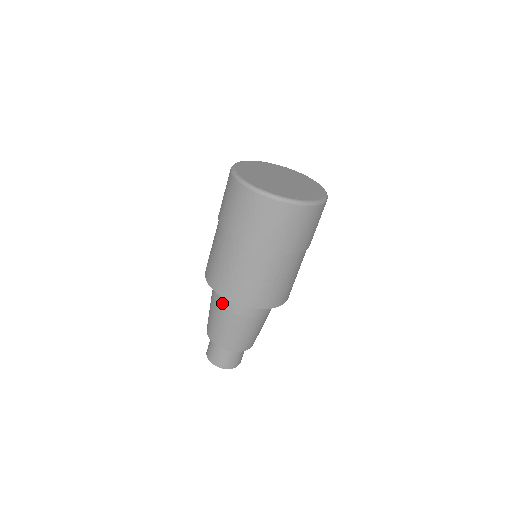
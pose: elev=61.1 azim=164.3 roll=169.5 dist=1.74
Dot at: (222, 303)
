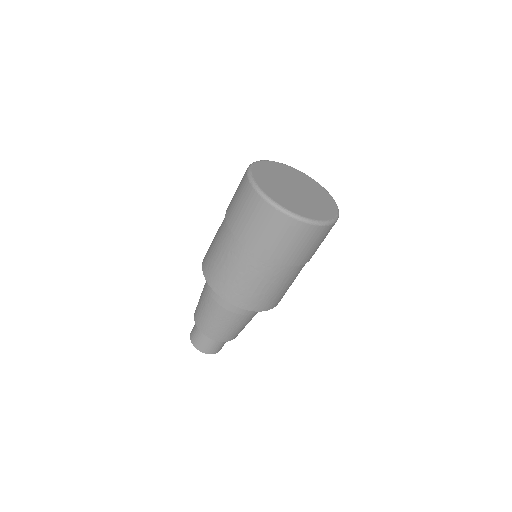
Dot at: occluded
